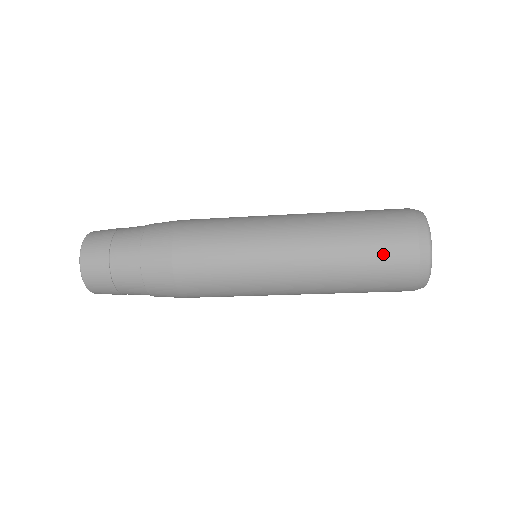
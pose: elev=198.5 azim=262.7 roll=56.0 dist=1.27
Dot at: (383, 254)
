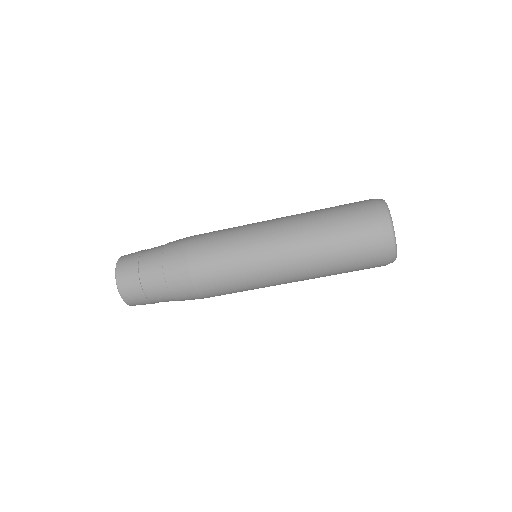
Dot at: (347, 205)
